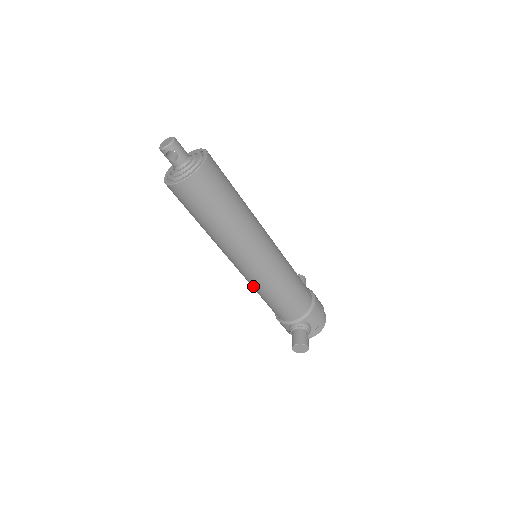
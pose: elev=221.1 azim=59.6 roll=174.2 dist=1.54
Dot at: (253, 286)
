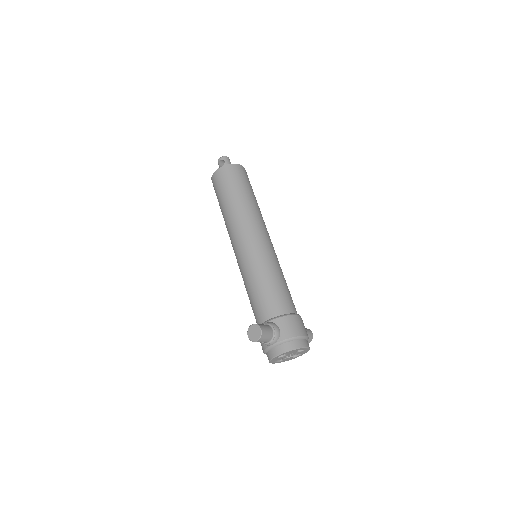
Dot at: (243, 276)
